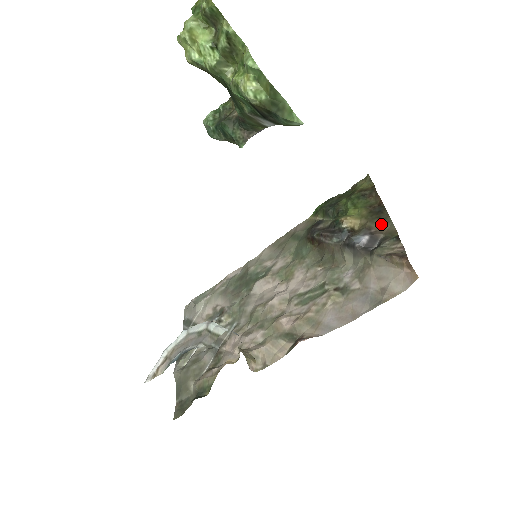
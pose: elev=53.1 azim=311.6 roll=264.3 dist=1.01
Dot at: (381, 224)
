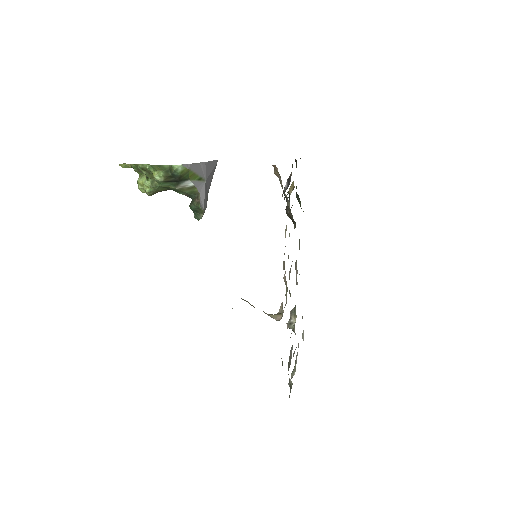
Dot at: occluded
